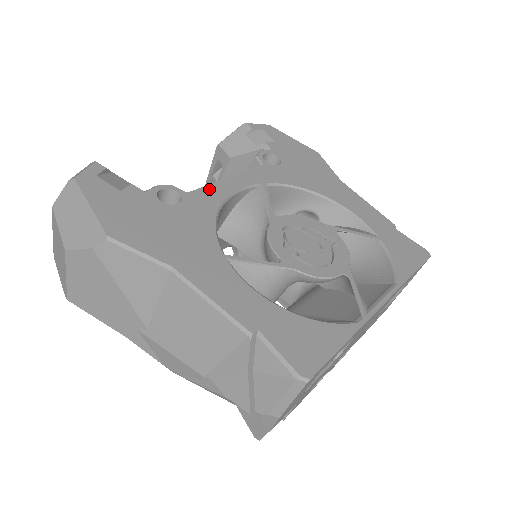
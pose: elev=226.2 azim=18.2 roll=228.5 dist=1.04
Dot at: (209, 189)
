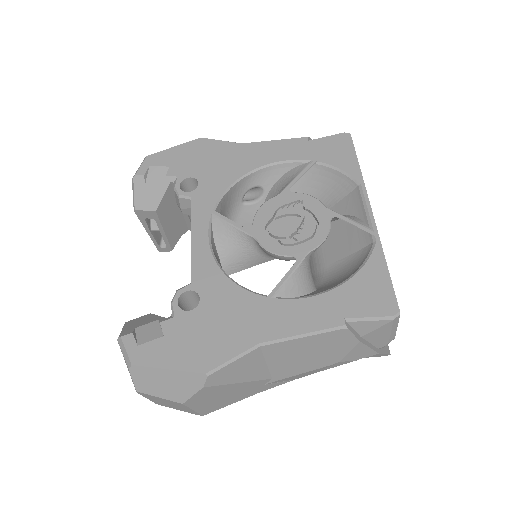
Dot at: (196, 263)
